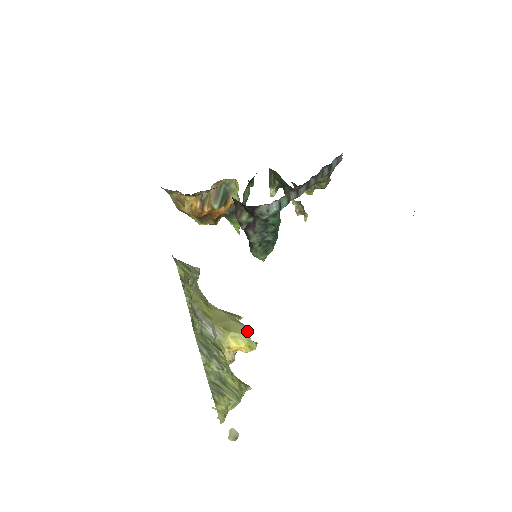
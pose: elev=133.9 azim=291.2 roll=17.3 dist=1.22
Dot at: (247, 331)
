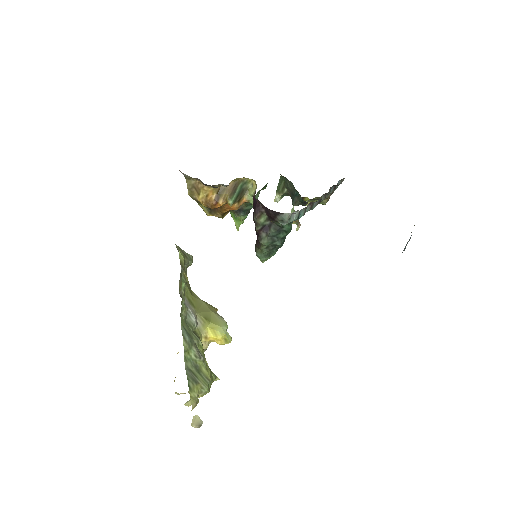
Dot at: (225, 324)
